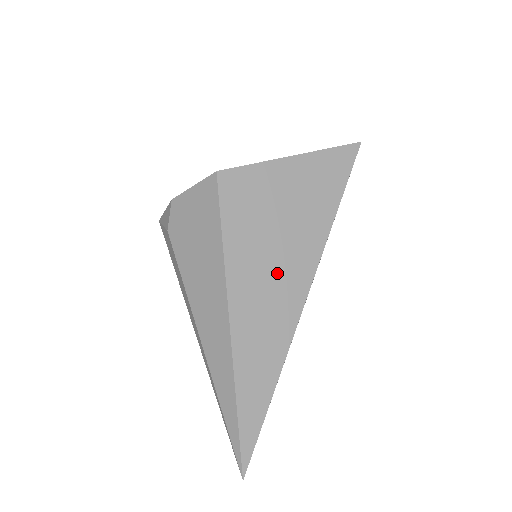
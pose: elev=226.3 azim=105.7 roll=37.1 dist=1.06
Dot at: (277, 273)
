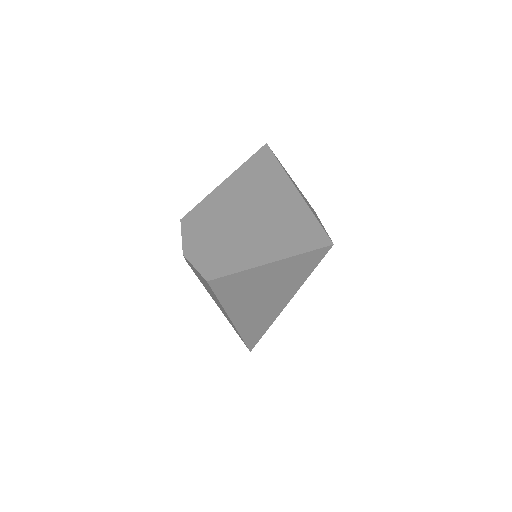
Dot at: (261, 306)
